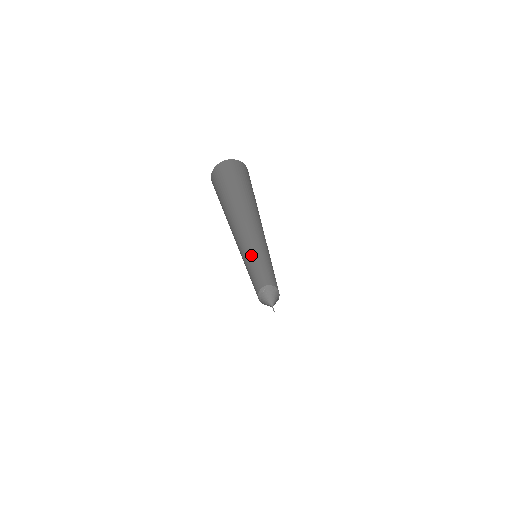
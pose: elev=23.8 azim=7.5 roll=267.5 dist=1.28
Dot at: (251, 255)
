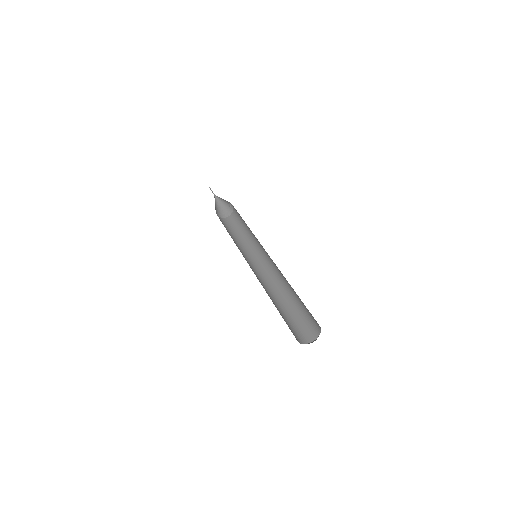
Dot at: occluded
